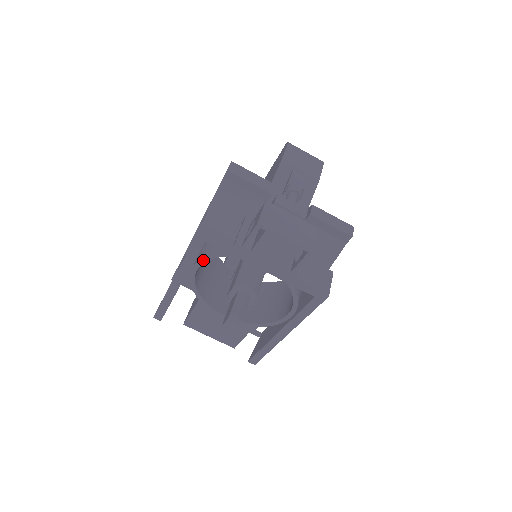
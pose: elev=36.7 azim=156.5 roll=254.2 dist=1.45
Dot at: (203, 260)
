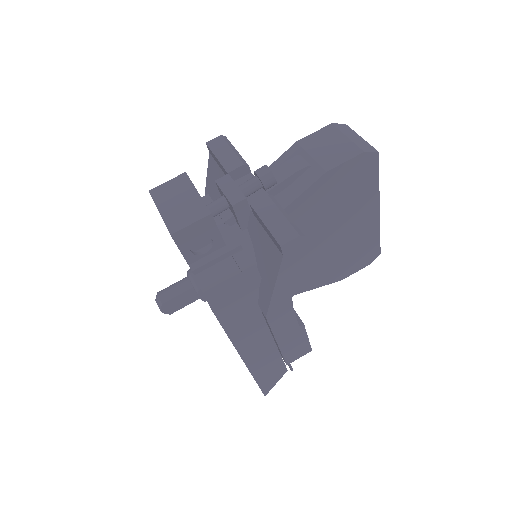
Dot at: occluded
